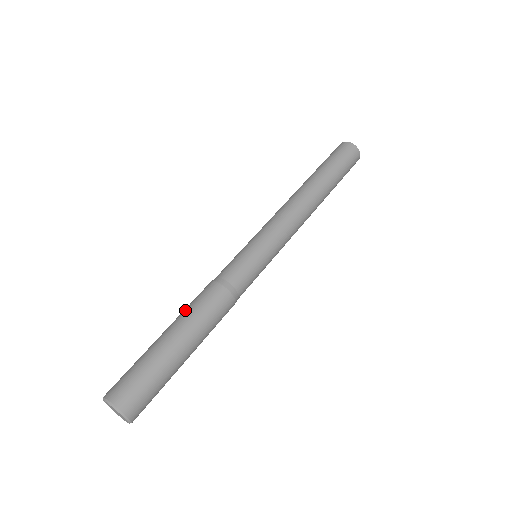
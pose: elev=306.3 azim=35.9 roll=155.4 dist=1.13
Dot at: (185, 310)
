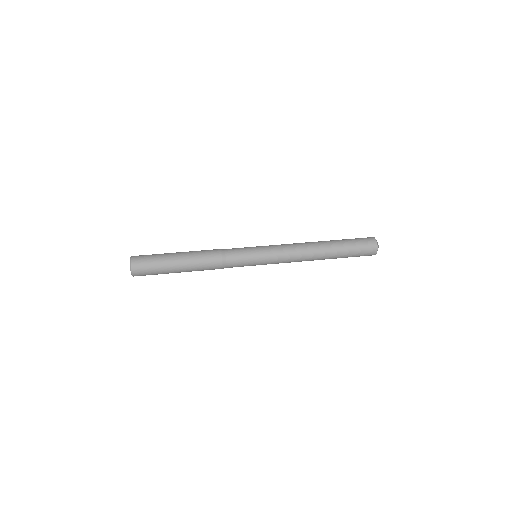
Dot at: (196, 251)
